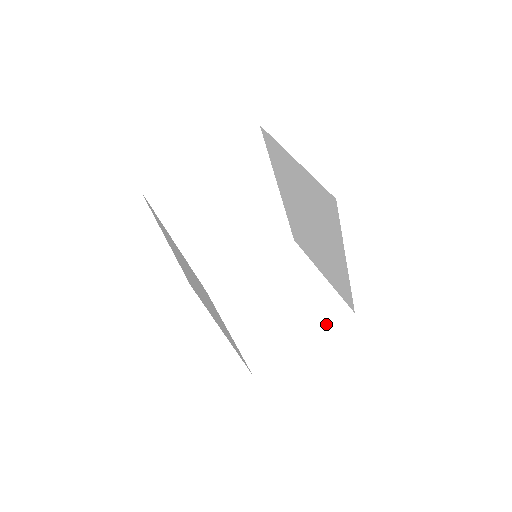
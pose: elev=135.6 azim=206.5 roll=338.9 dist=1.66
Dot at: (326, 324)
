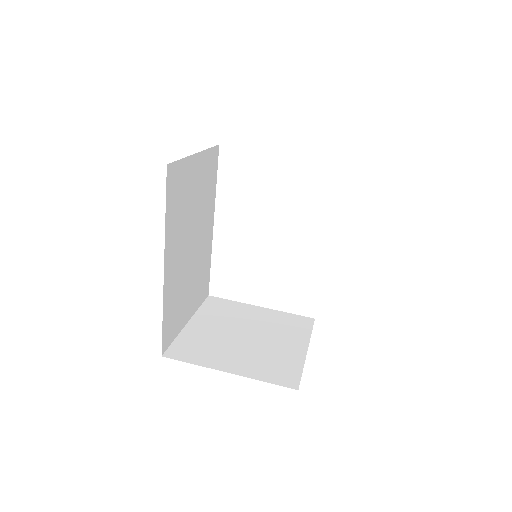
Dot at: (264, 376)
